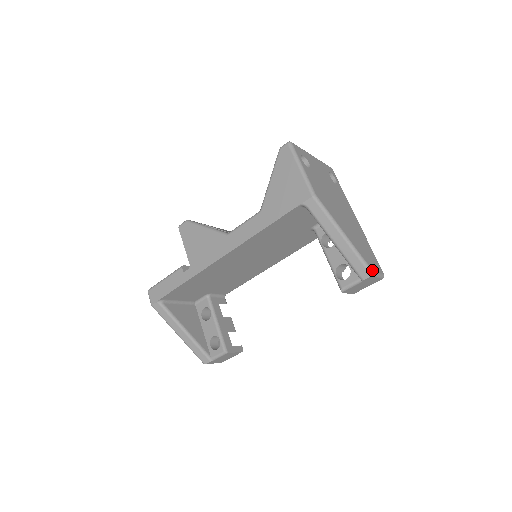
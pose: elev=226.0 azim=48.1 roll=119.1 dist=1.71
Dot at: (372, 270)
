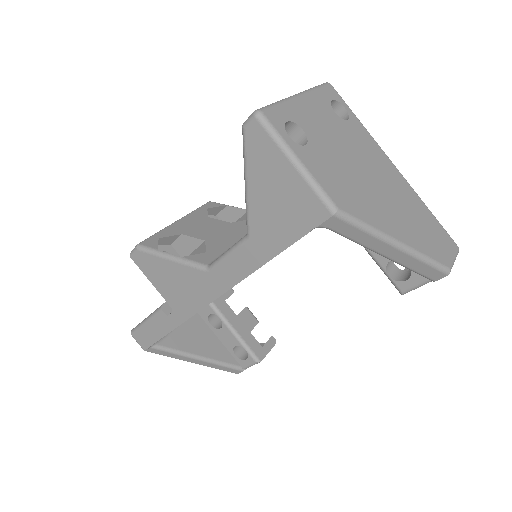
Dot at: (447, 267)
